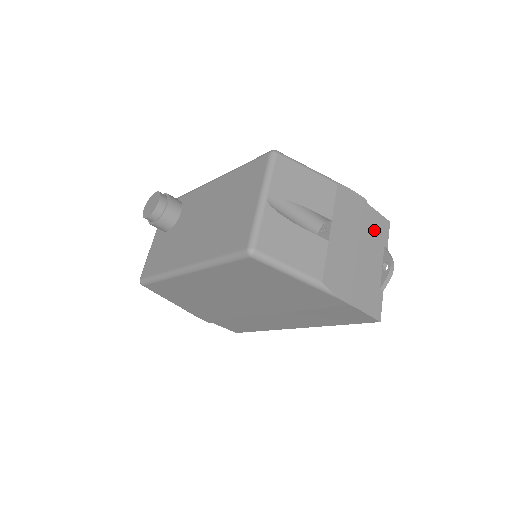
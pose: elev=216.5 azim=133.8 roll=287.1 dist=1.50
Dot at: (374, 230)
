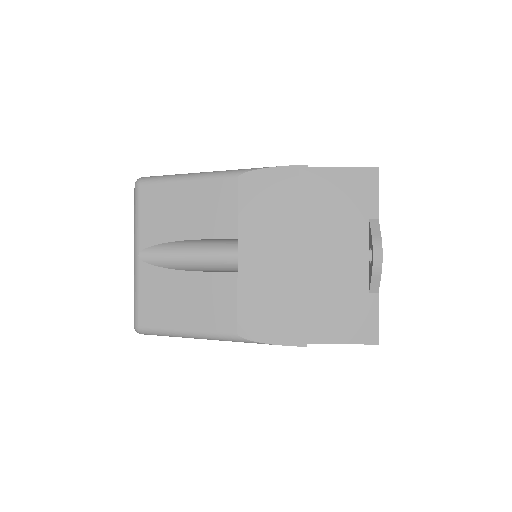
Dot at: (338, 204)
